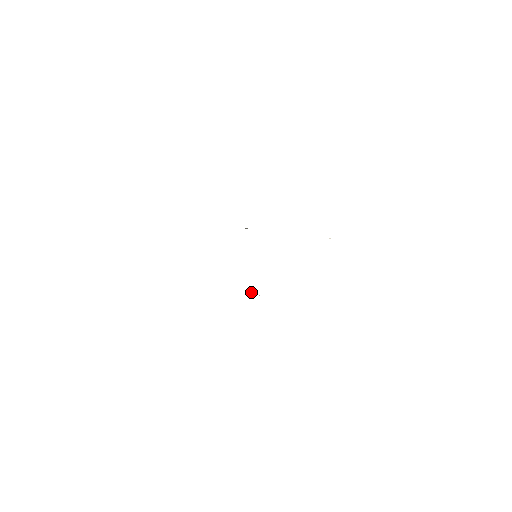
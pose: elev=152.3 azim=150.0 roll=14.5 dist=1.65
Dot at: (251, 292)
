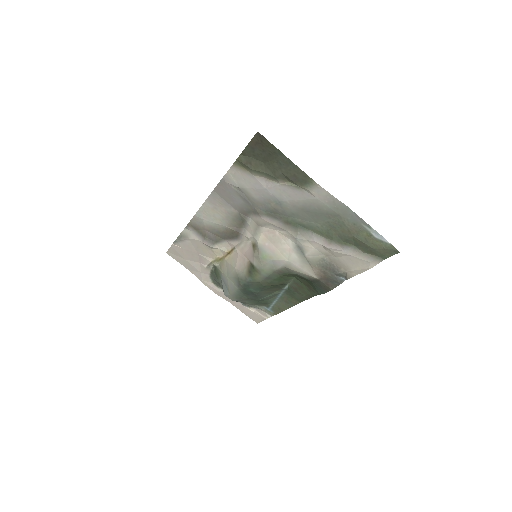
Dot at: (304, 255)
